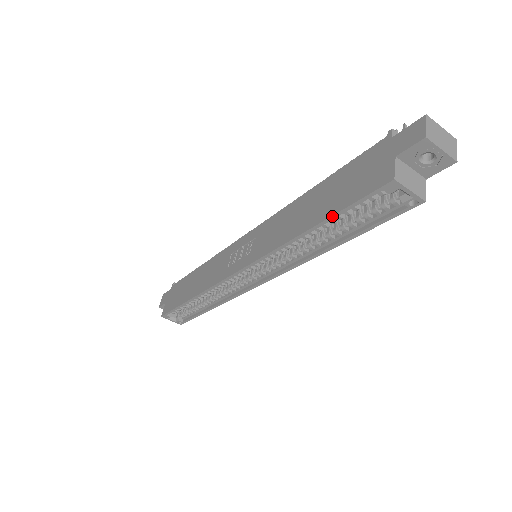
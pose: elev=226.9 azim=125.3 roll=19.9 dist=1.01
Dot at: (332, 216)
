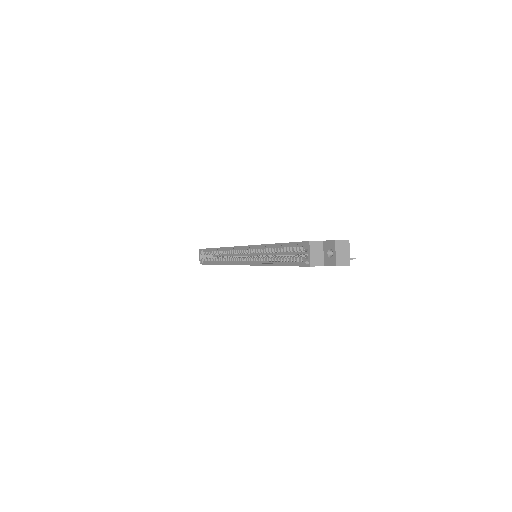
Dot at: (285, 243)
